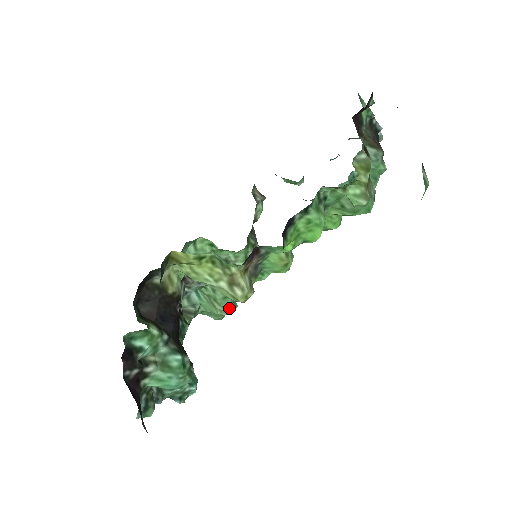
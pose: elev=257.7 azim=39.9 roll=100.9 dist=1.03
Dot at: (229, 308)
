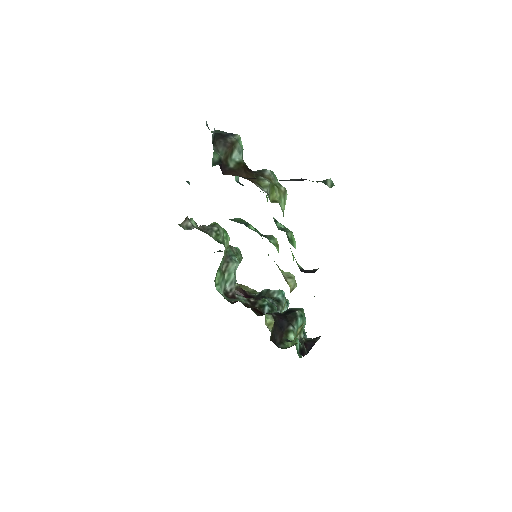
Dot at: (241, 256)
